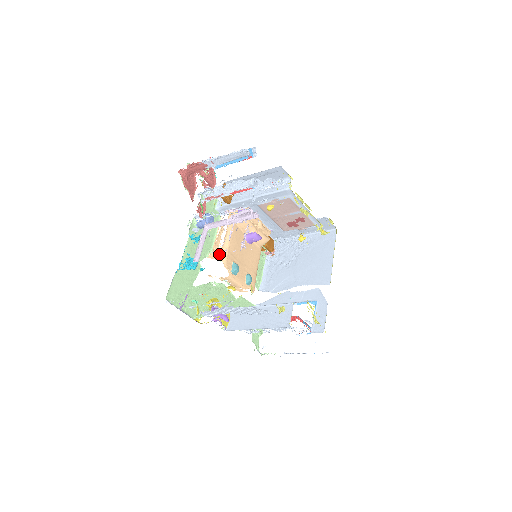
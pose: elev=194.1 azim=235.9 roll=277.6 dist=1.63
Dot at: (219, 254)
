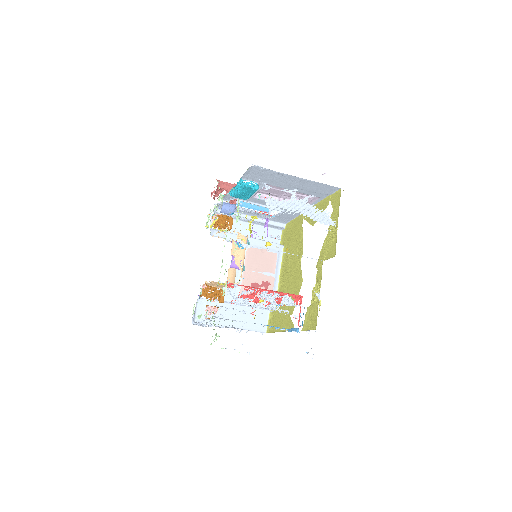
Dot at: occluded
